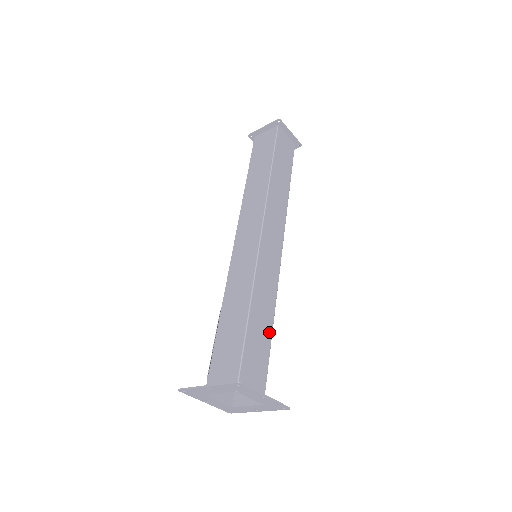
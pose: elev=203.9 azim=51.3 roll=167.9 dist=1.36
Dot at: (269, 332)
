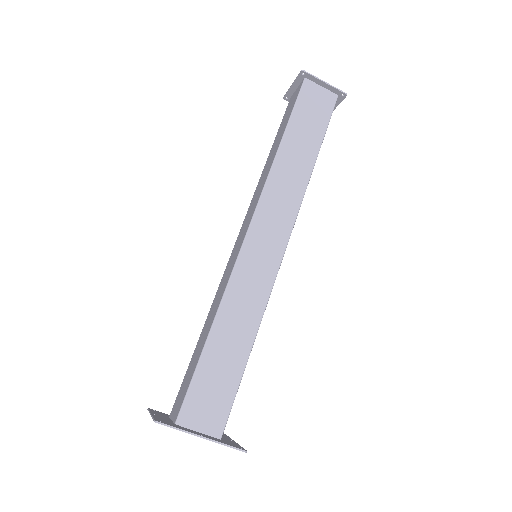
Dot at: (244, 354)
